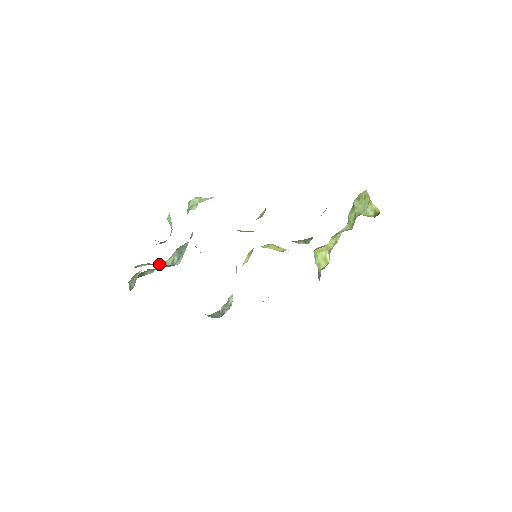
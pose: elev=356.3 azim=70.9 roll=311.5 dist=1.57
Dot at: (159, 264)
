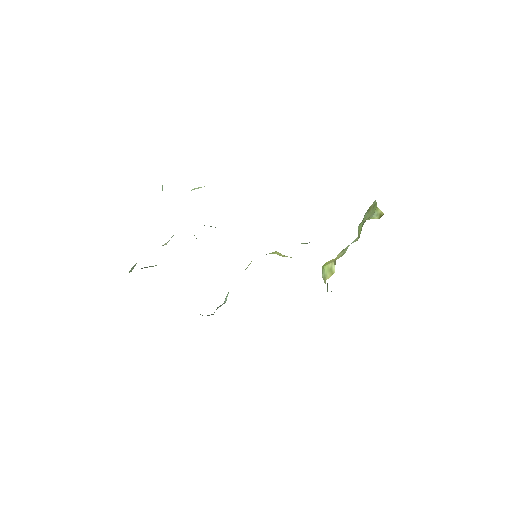
Dot at: occluded
